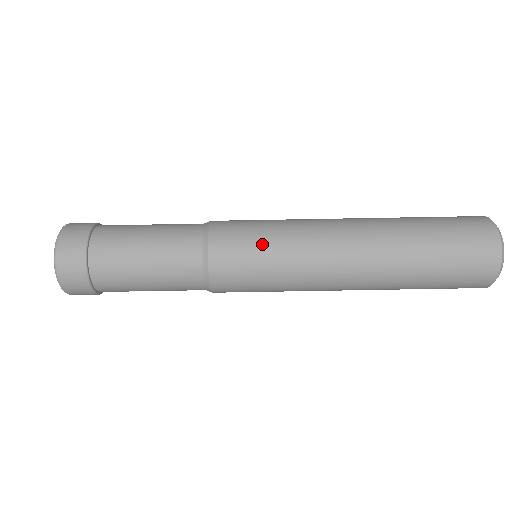
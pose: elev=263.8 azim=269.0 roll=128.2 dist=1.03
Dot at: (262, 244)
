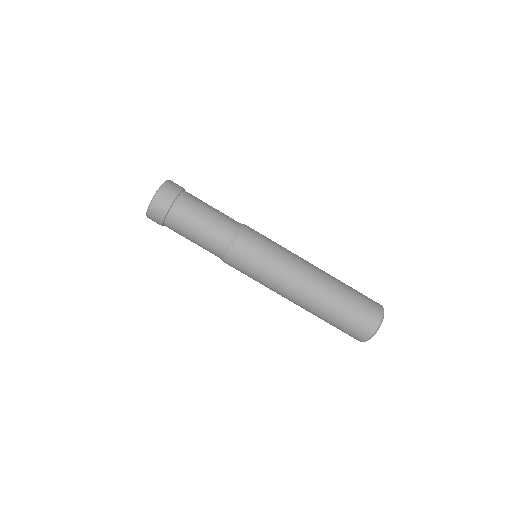
Dot at: (263, 254)
